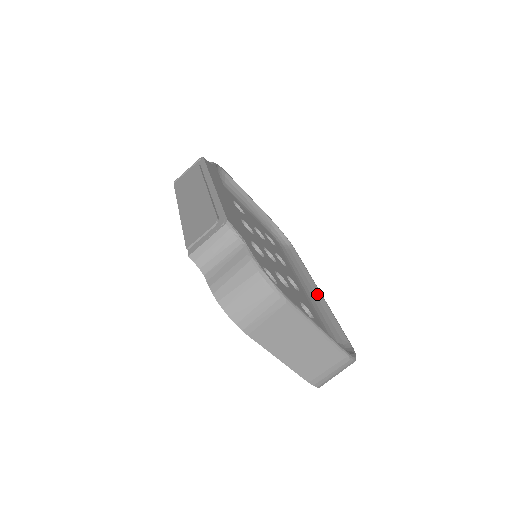
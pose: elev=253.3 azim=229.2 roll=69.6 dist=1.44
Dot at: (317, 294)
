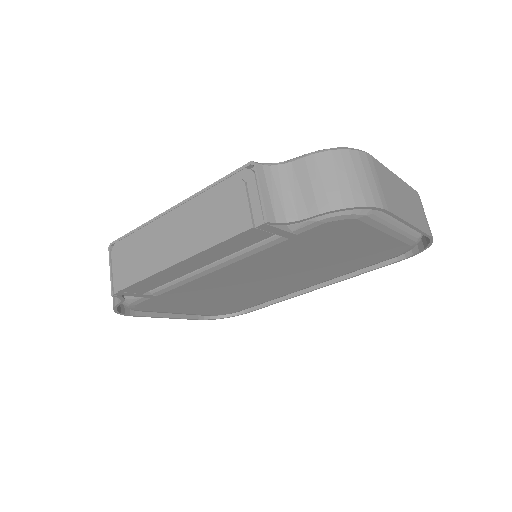
Dot at: occluded
